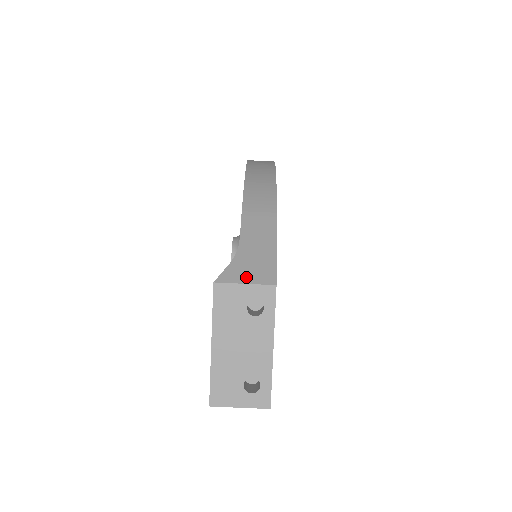
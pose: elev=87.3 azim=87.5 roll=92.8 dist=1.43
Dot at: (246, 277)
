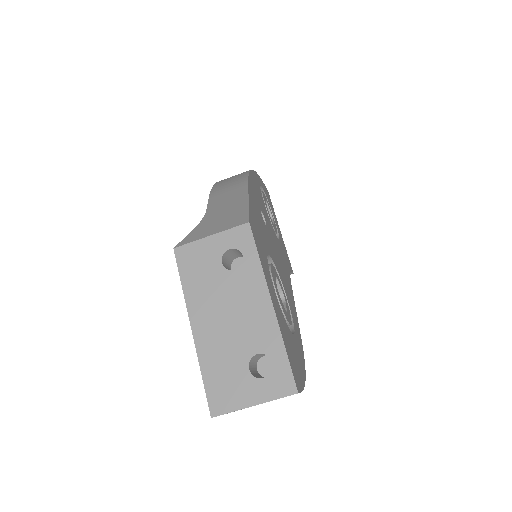
Dot at: (212, 230)
